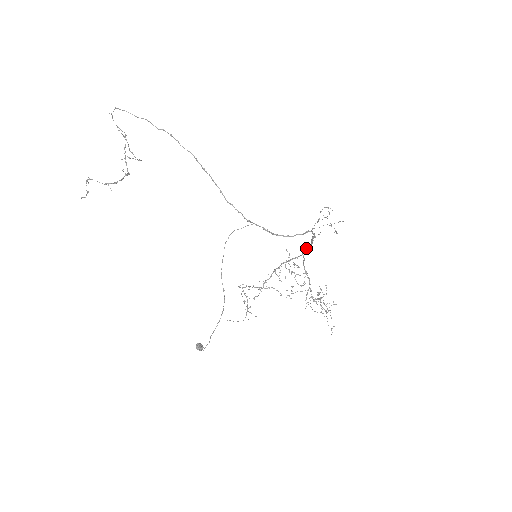
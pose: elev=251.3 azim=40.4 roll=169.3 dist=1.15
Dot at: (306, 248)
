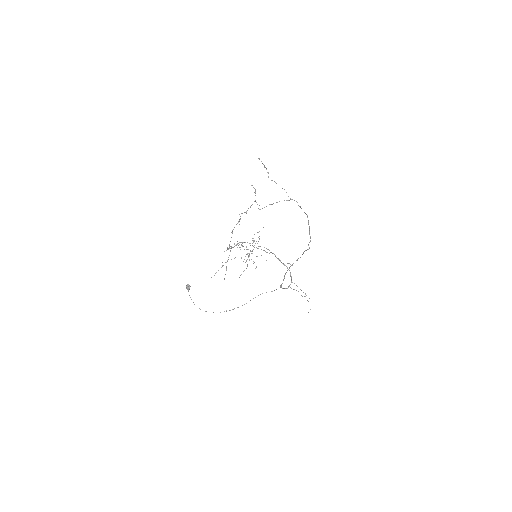
Dot at: (277, 258)
